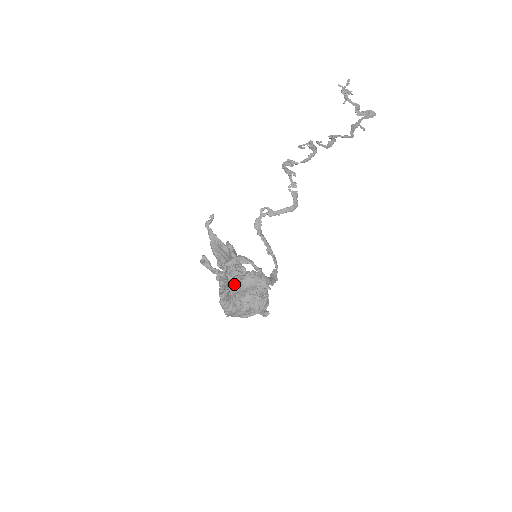
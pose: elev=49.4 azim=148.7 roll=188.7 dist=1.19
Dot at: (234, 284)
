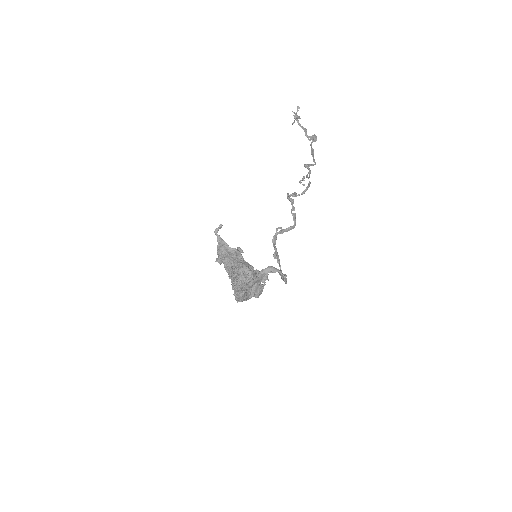
Dot at: occluded
